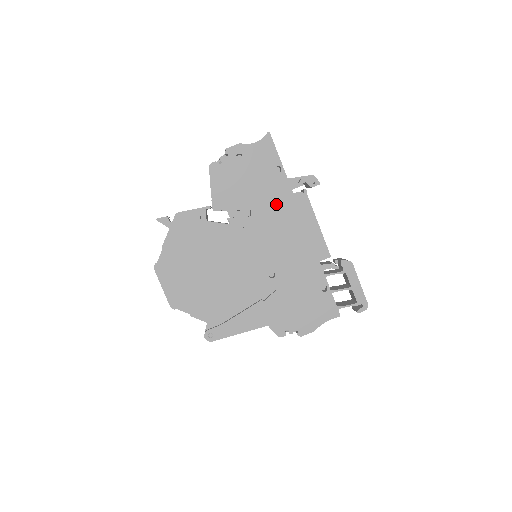
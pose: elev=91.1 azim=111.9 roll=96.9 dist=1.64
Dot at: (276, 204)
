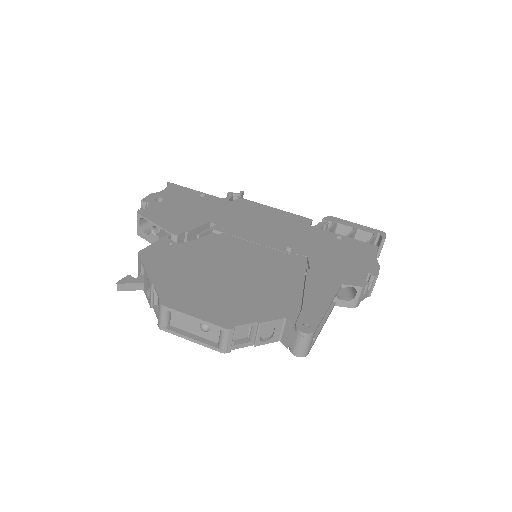
Dot at: (227, 211)
